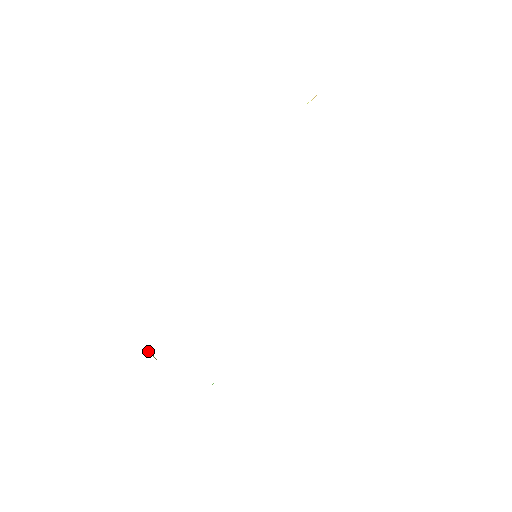
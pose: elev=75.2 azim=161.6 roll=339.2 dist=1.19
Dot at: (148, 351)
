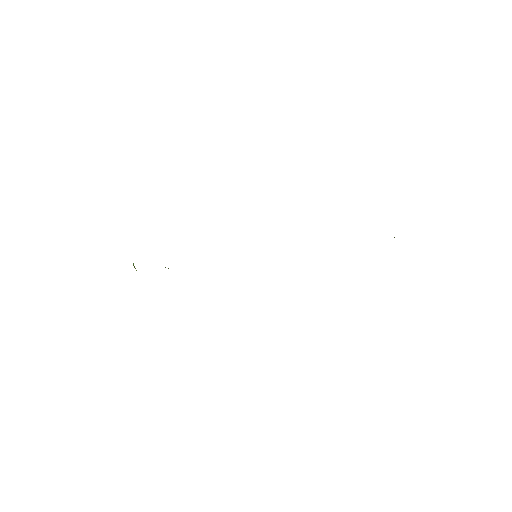
Dot at: occluded
